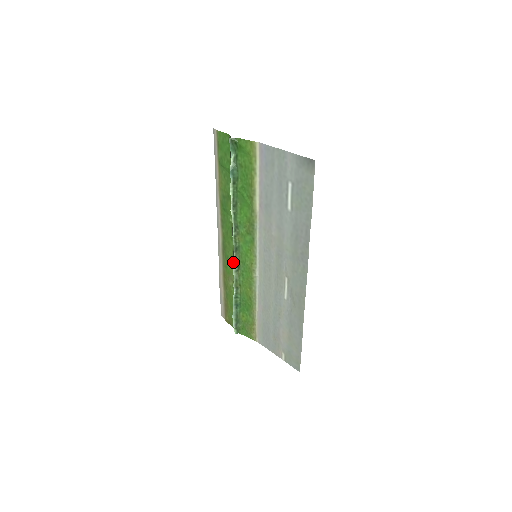
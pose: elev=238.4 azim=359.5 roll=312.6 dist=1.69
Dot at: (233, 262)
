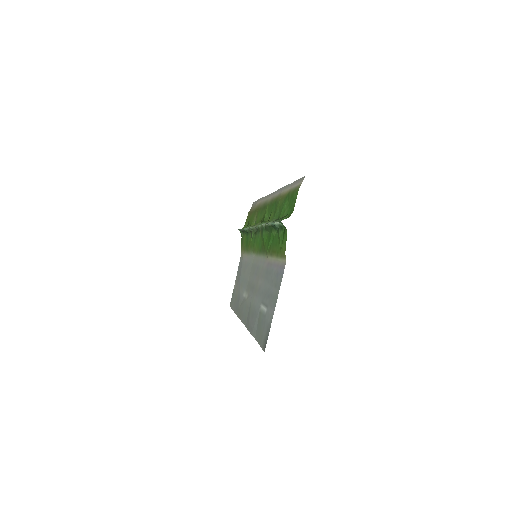
Dot at: (252, 227)
